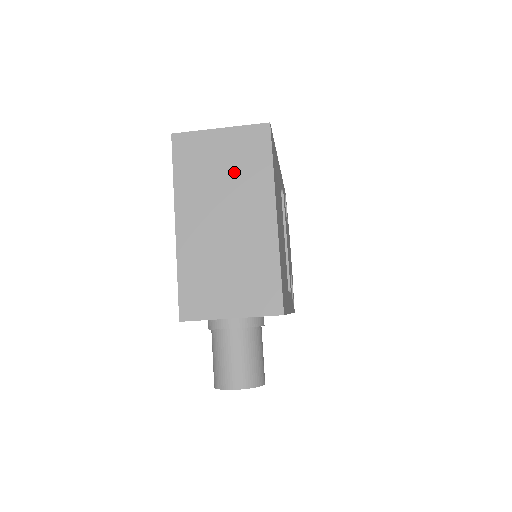
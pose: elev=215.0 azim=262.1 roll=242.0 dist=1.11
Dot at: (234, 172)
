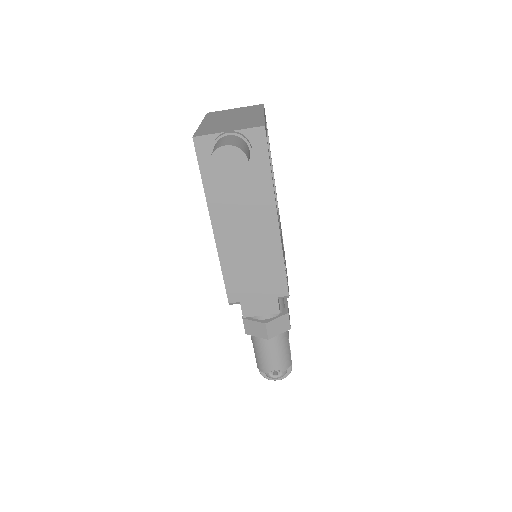
Dot at: (241, 112)
